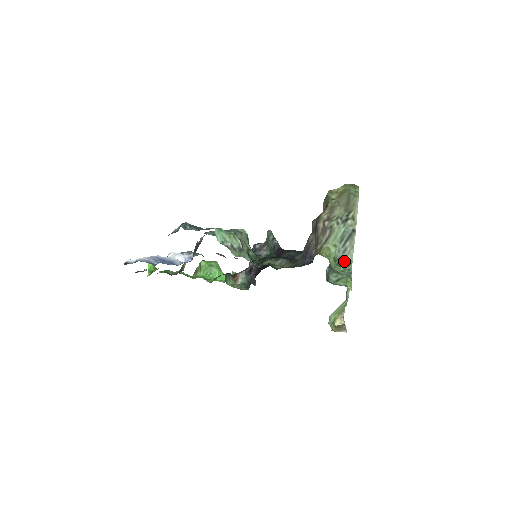
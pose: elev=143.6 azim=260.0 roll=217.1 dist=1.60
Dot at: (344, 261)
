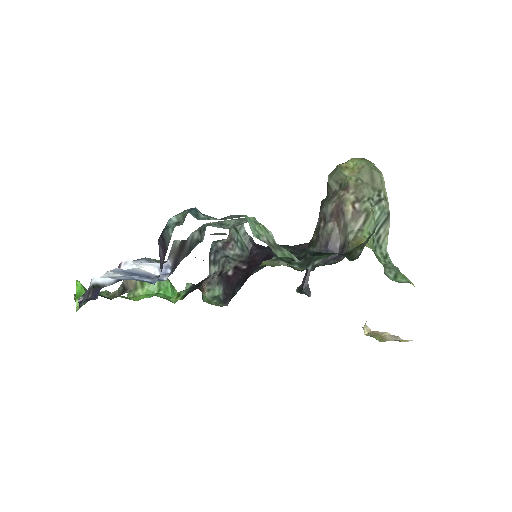
Dot at: (380, 252)
